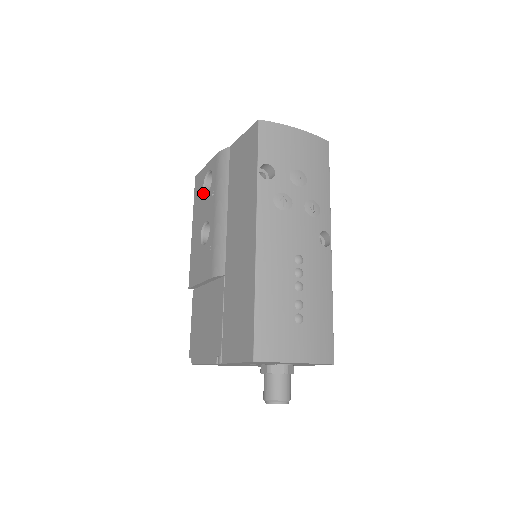
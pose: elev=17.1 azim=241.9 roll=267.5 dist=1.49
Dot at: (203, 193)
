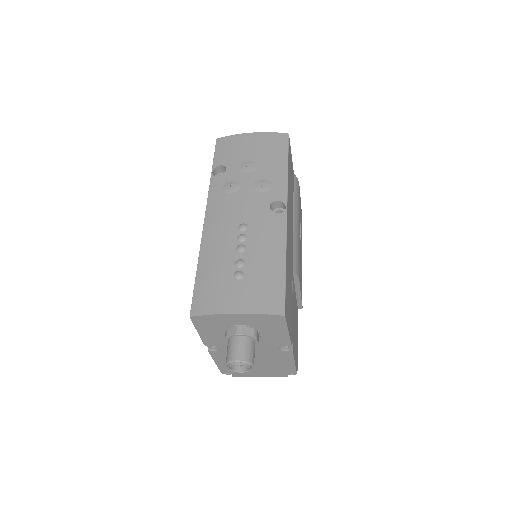
Dot at: occluded
